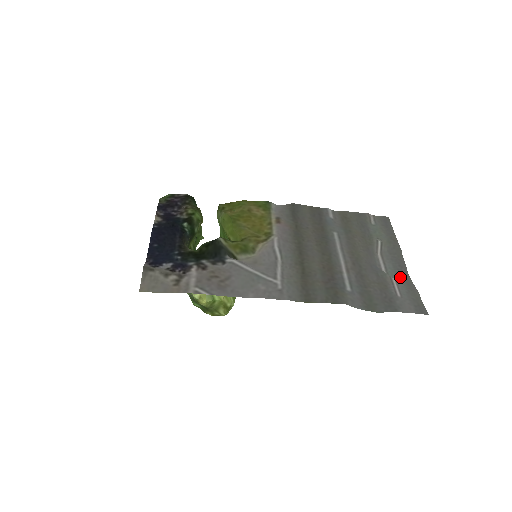
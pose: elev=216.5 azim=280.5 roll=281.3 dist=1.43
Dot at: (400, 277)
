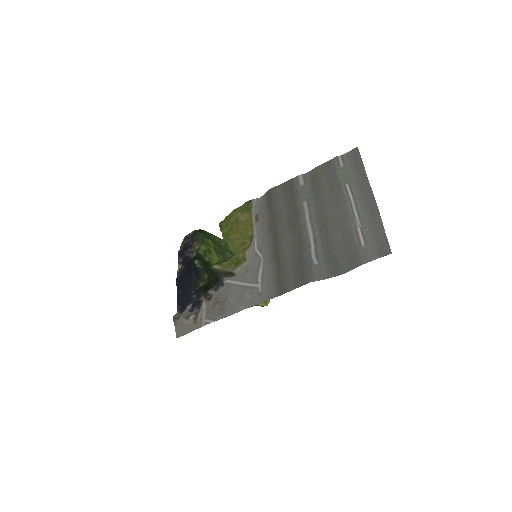
Dot at: (370, 217)
